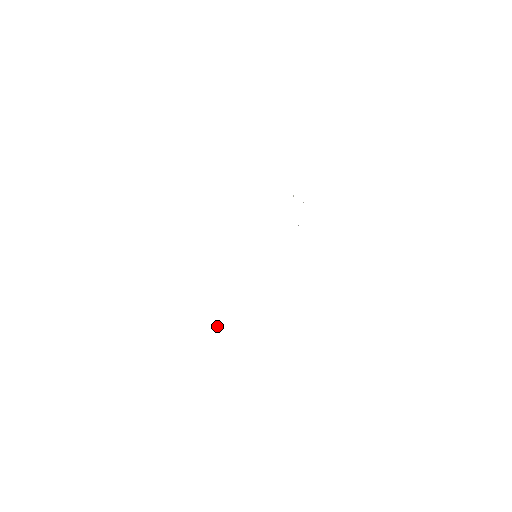
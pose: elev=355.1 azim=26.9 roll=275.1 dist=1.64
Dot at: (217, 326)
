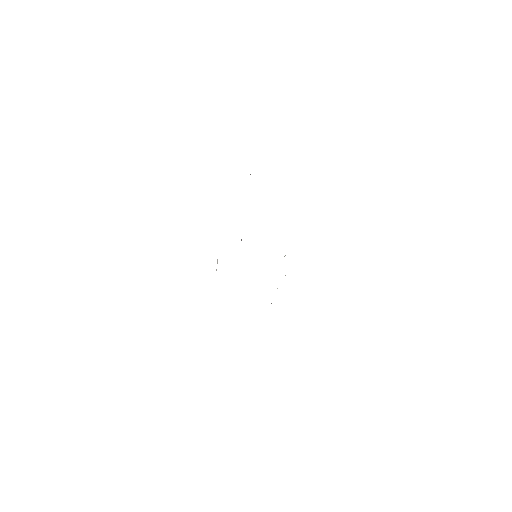
Dot at: (217, 263)
